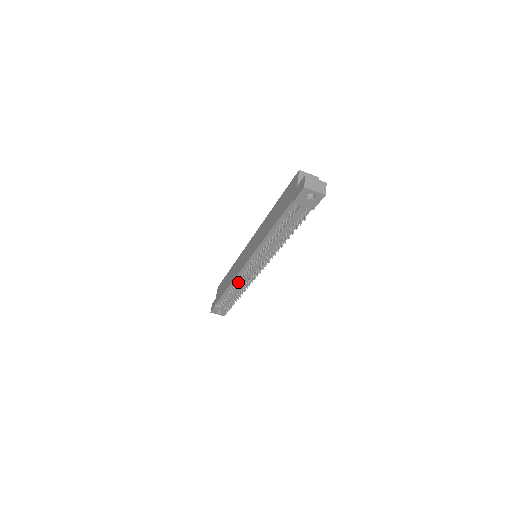
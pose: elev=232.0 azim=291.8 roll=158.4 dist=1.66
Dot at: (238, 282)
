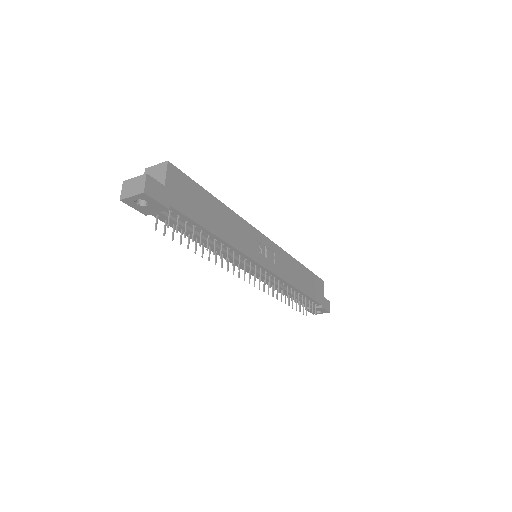
Dot at: occluded
